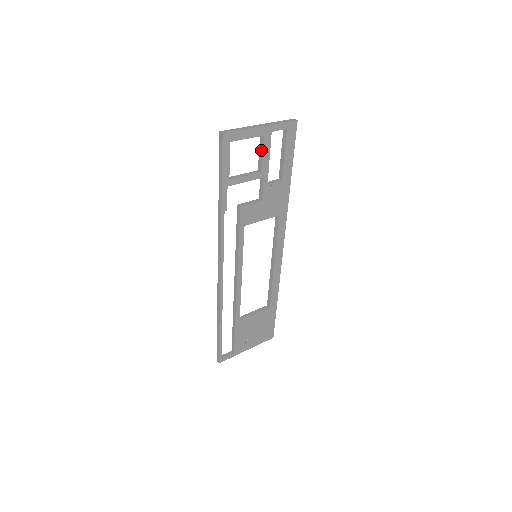
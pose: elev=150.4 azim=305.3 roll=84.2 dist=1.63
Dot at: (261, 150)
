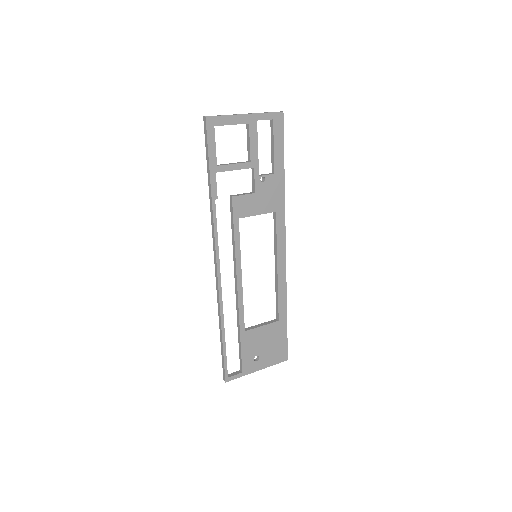
Dot at: (248, 139)
